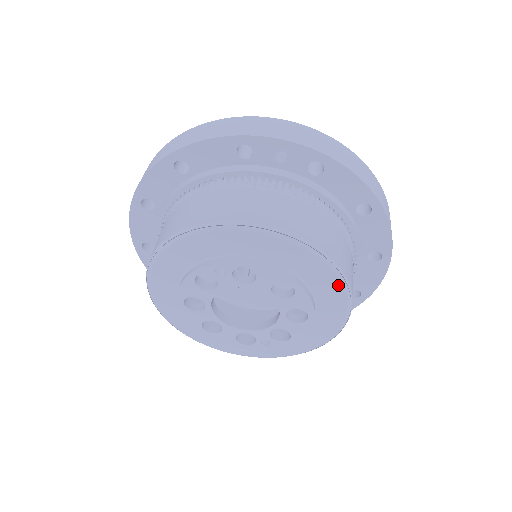
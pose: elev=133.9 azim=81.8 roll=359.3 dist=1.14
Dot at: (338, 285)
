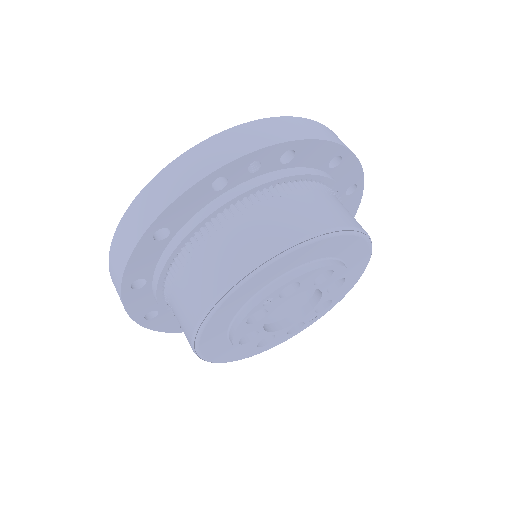
Dot at: (362, 242)
